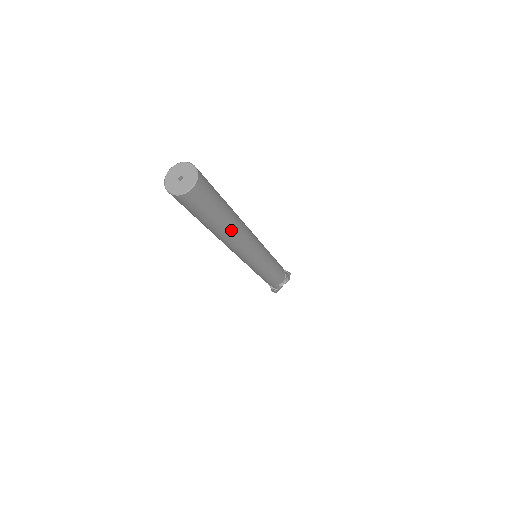
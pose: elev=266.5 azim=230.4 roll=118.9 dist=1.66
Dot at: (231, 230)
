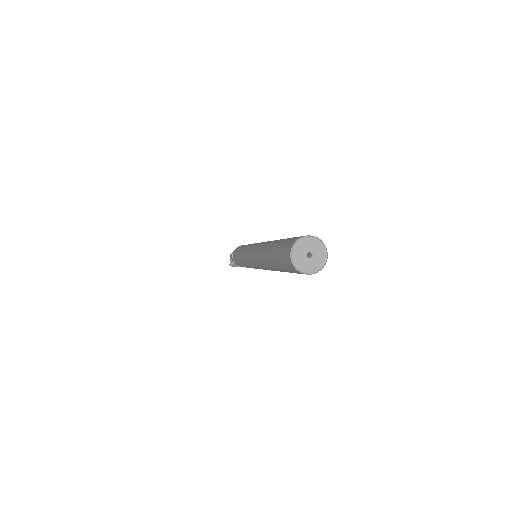
Dot at: occluded
